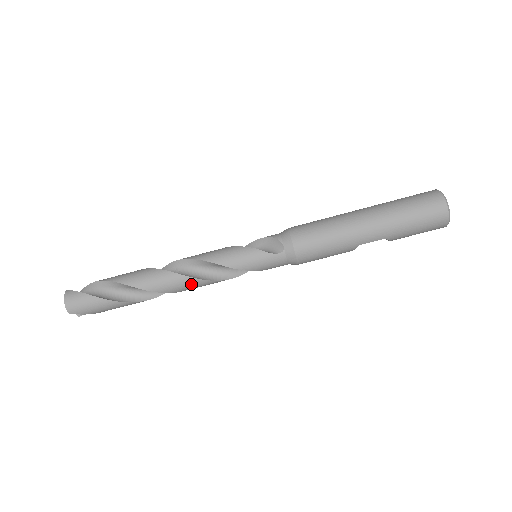
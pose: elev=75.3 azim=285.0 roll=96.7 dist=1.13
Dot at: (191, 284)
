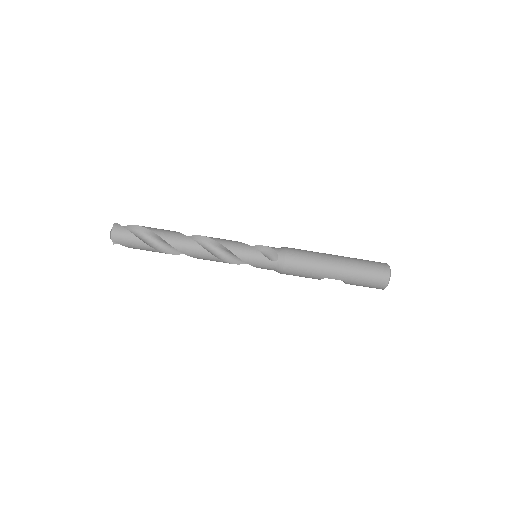
Dot at: (206, 256)
